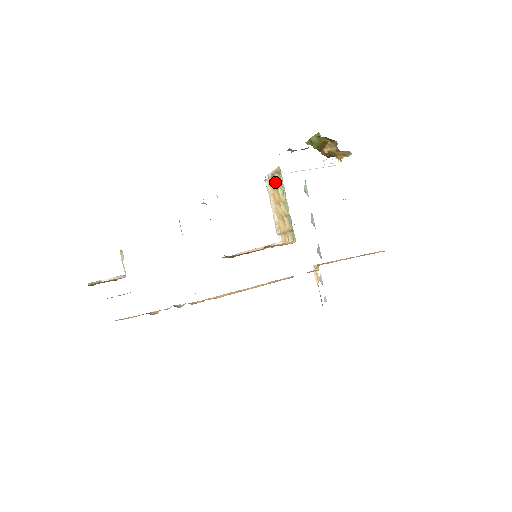
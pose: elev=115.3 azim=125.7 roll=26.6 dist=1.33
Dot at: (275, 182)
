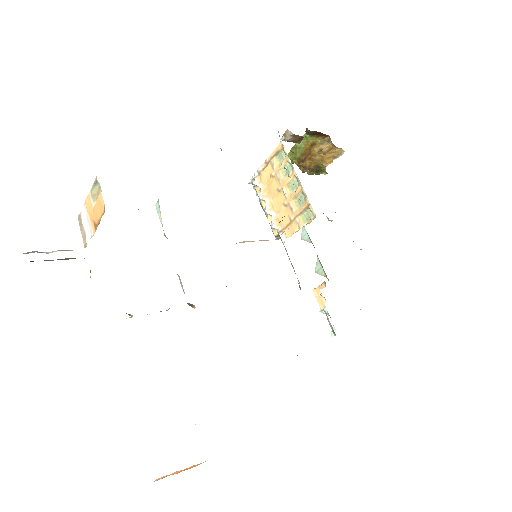
Dot at: (272, 169)
